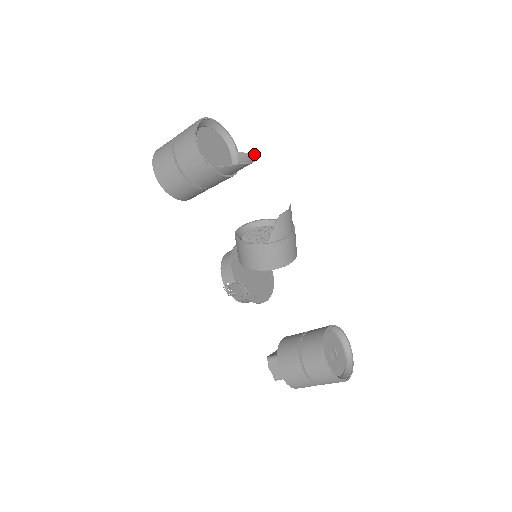
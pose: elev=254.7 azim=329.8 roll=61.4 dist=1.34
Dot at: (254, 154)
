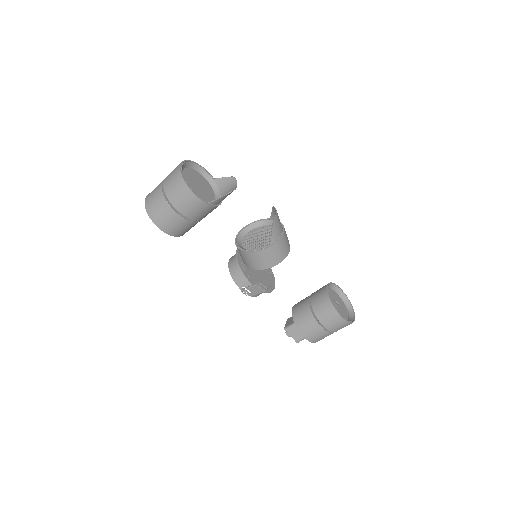
Dot at: (232, 177)
